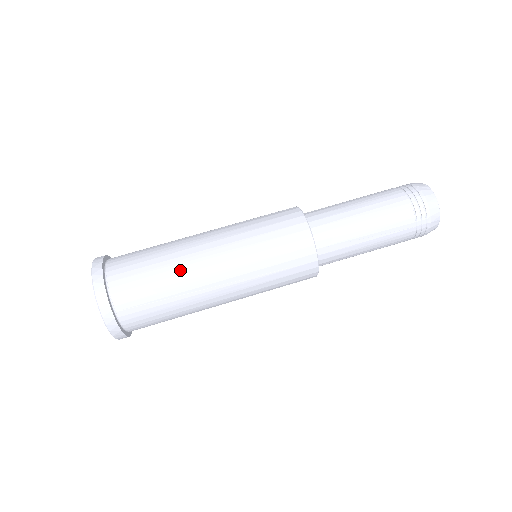
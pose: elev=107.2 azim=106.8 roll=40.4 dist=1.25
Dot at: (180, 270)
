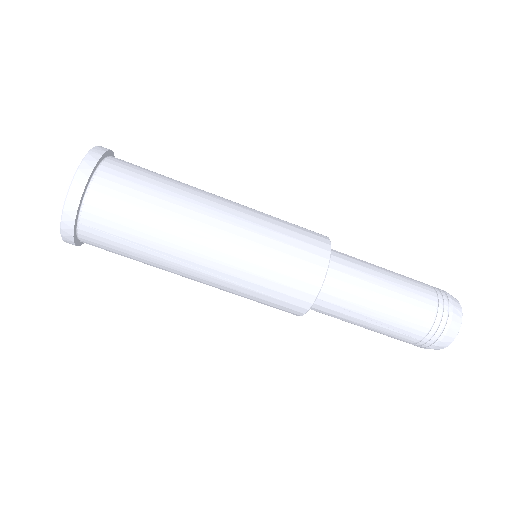
Dot at: (171, 228)
